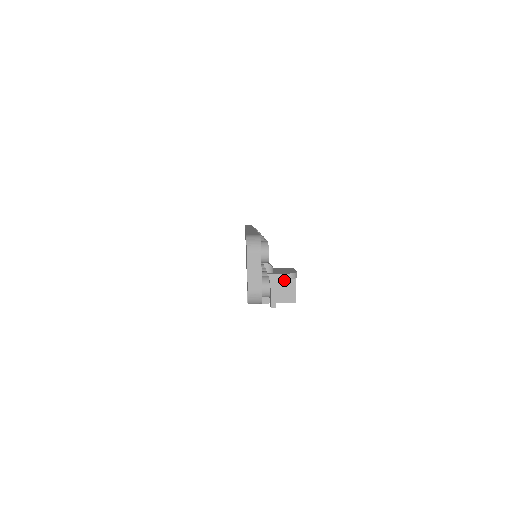
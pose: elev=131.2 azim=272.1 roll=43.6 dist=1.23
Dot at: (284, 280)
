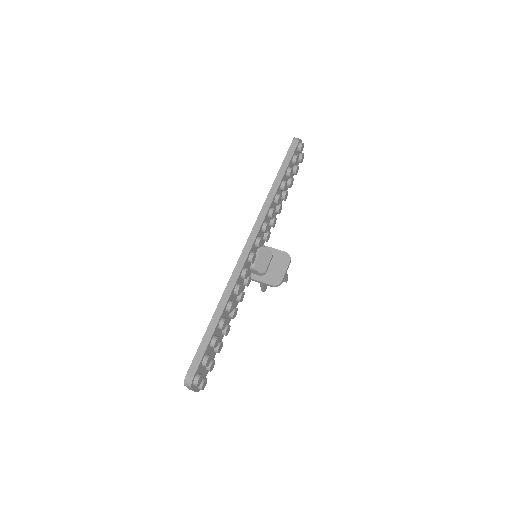
Dot at: occluded
